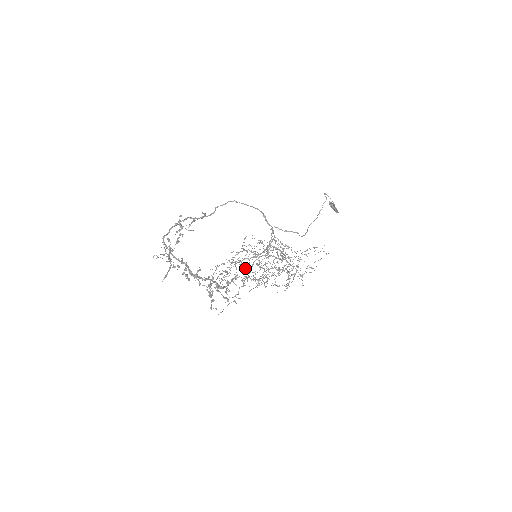
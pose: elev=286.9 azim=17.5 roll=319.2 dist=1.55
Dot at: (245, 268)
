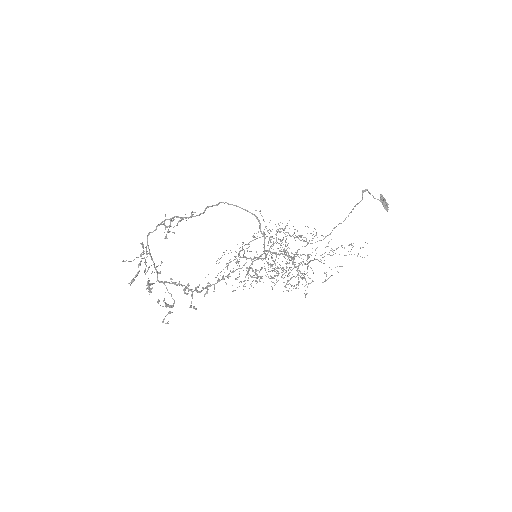
Dot at: (239, 268)
